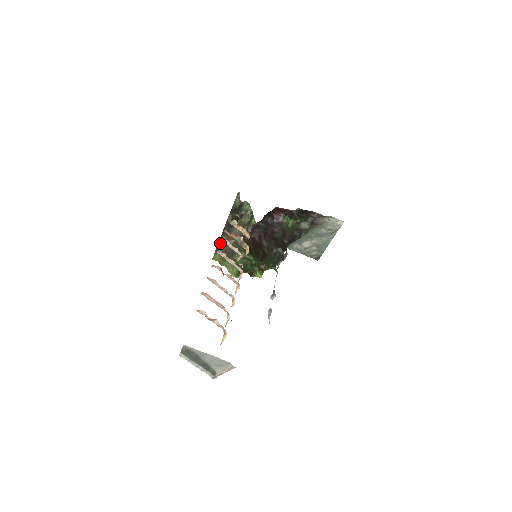
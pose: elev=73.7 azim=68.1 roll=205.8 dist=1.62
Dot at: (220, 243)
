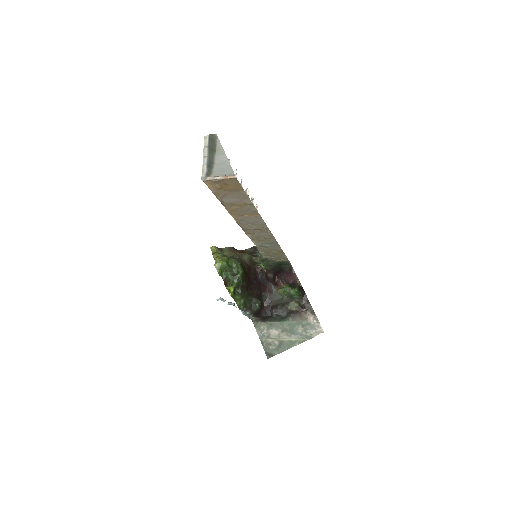
Dot at: (225, 249)
